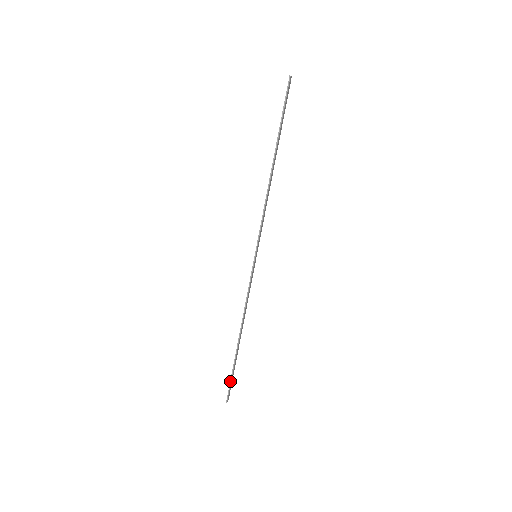
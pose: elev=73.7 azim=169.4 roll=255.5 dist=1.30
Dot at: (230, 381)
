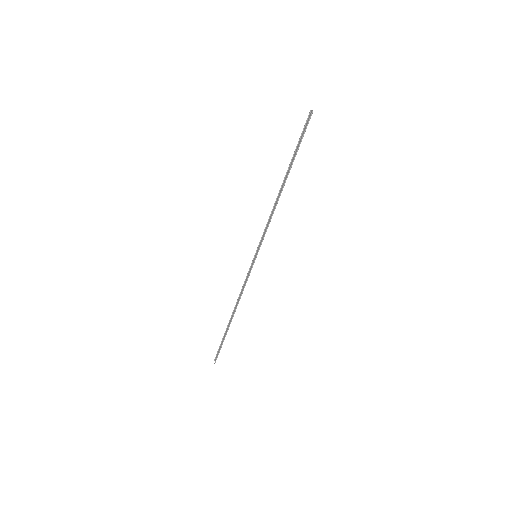
Dot at: (220, 349)
